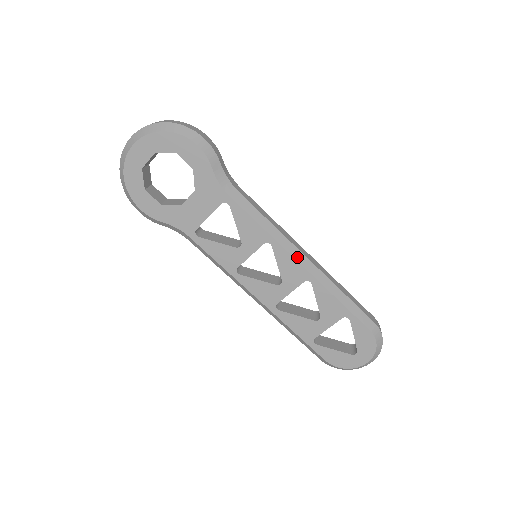
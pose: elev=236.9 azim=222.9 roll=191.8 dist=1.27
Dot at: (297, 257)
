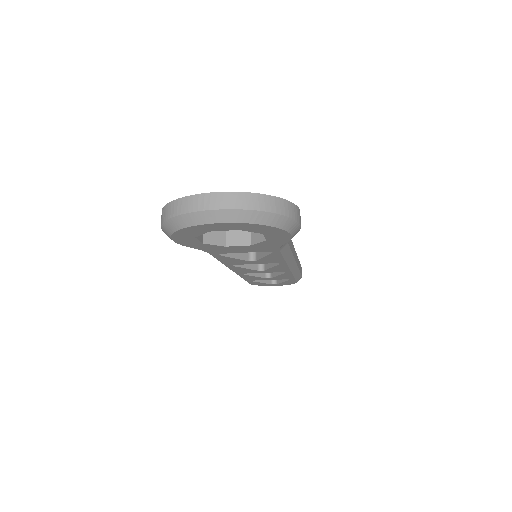
Dot at: (291, 266)
